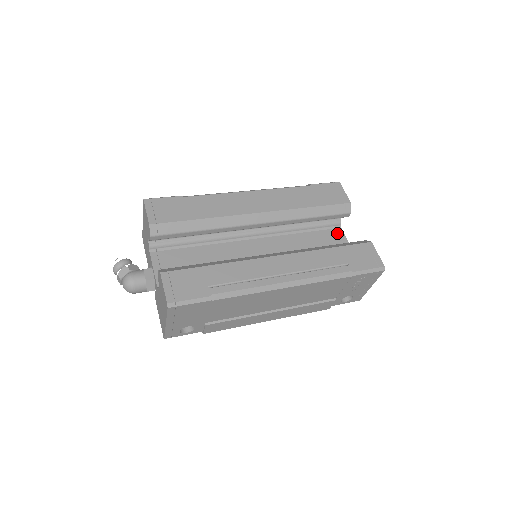
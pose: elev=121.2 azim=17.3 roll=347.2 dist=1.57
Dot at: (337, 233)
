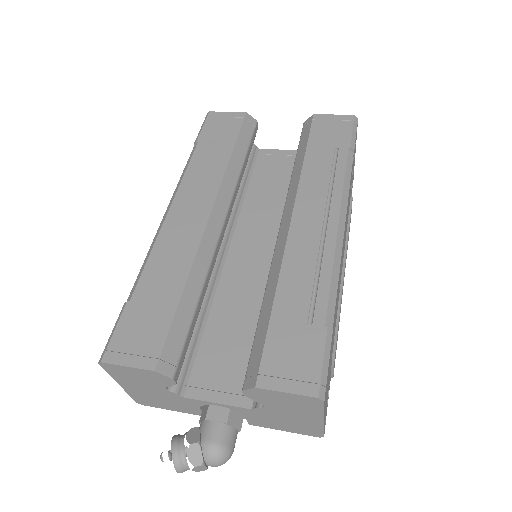
Dot at: (265, 155)
